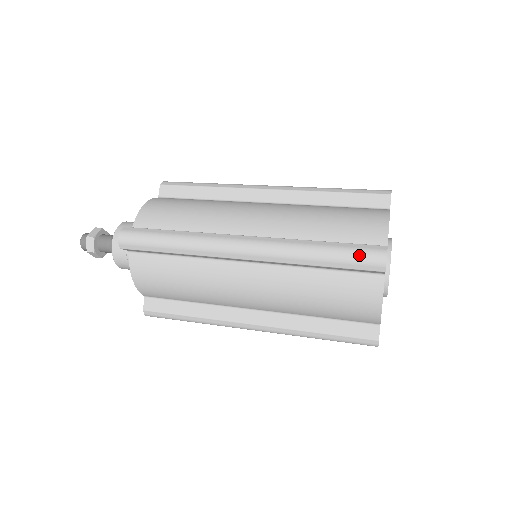
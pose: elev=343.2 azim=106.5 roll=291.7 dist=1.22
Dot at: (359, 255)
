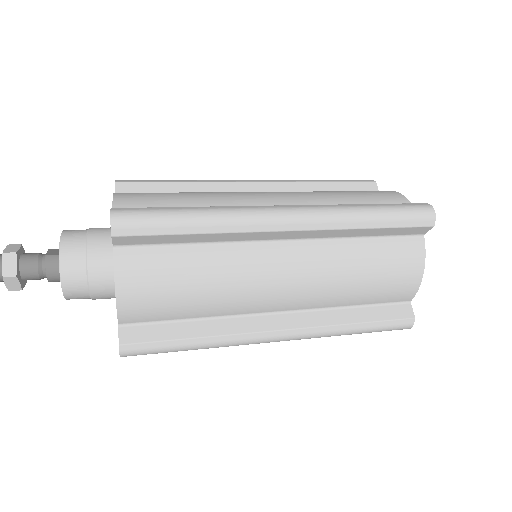
Dot at: (411, 210)
